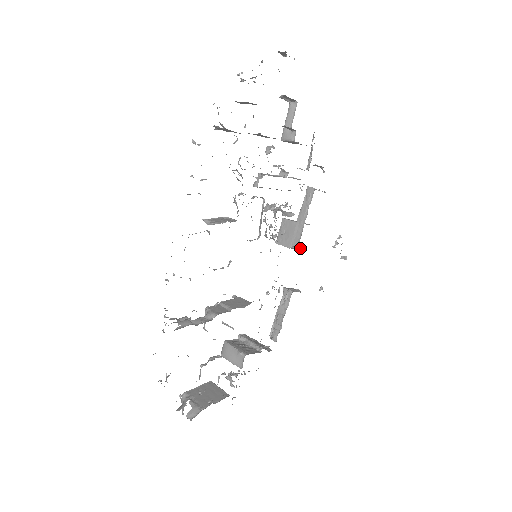
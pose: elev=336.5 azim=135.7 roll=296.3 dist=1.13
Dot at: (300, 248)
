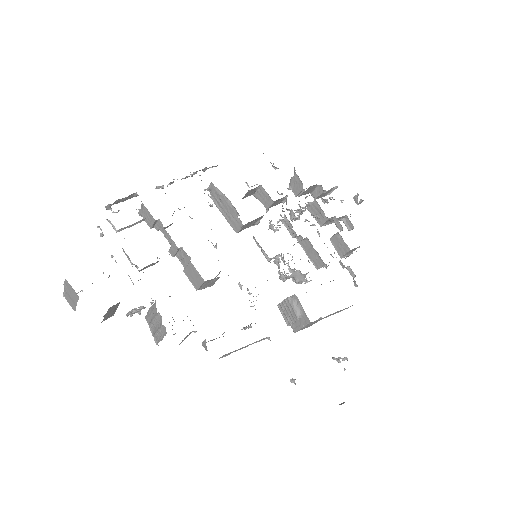
Dot at: (297, 307)
